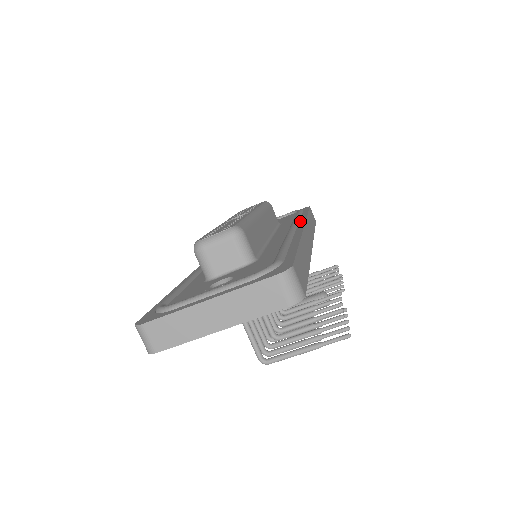
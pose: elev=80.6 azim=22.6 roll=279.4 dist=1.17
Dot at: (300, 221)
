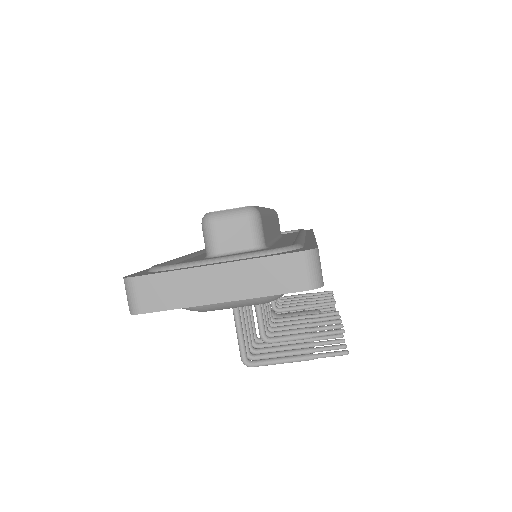
Dot at: occluded
